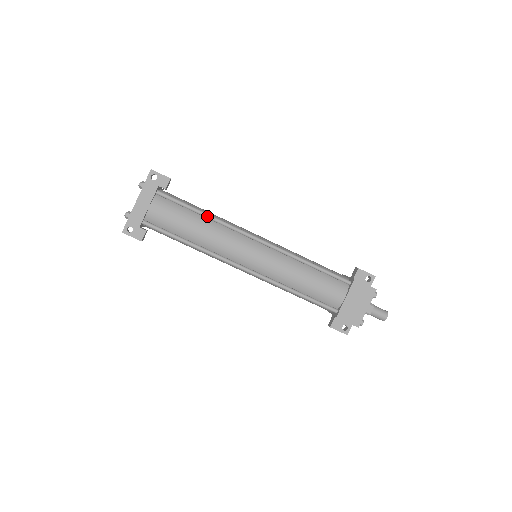
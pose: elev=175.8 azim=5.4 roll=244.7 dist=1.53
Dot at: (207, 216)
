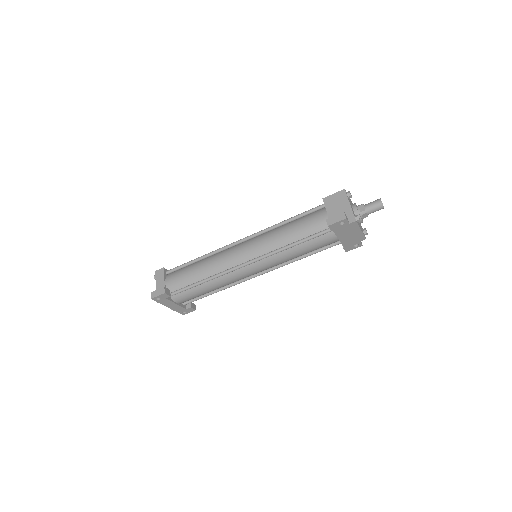
Dot at: (206, 282)
